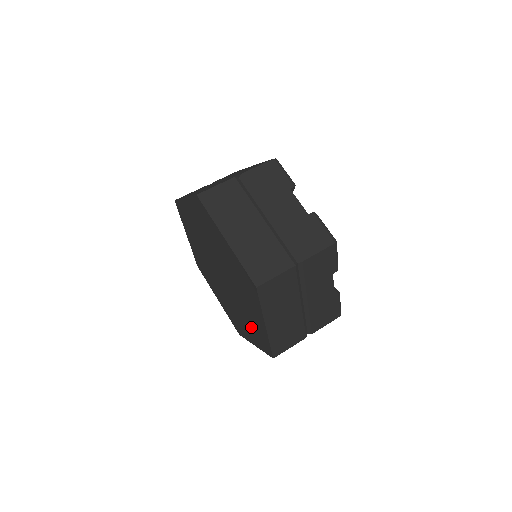
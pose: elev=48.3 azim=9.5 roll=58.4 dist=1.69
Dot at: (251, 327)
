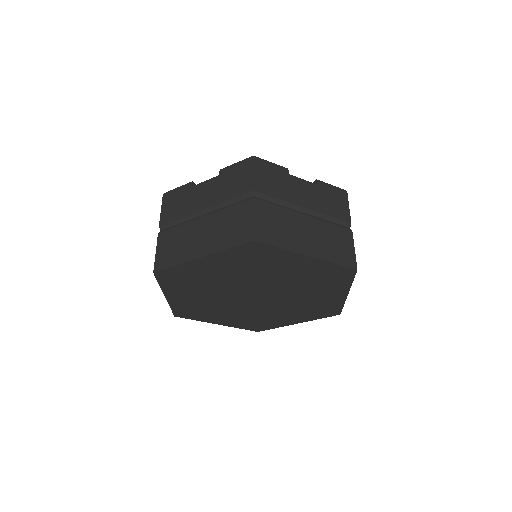
Dot at: (319, 285)
